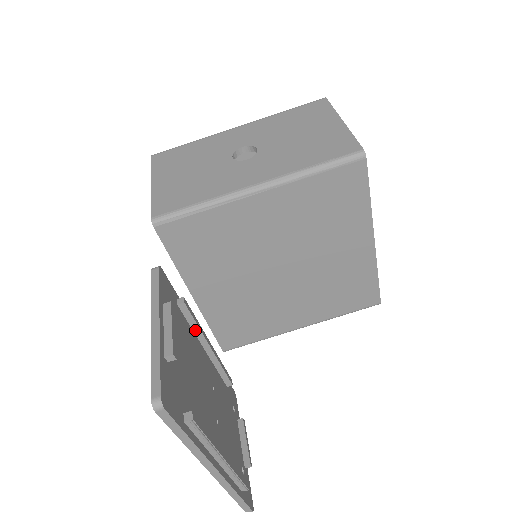
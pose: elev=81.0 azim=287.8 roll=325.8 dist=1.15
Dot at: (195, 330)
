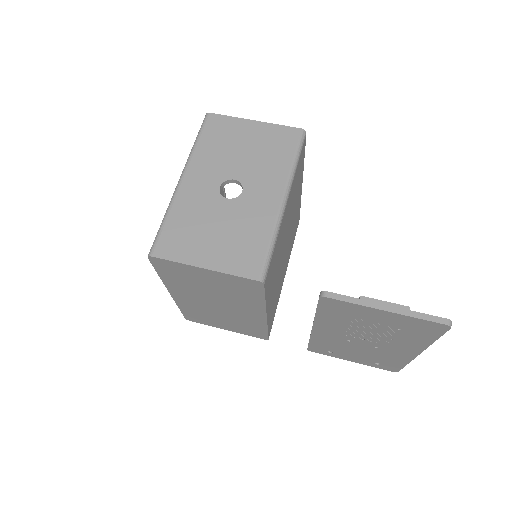
Dot at: occluded
